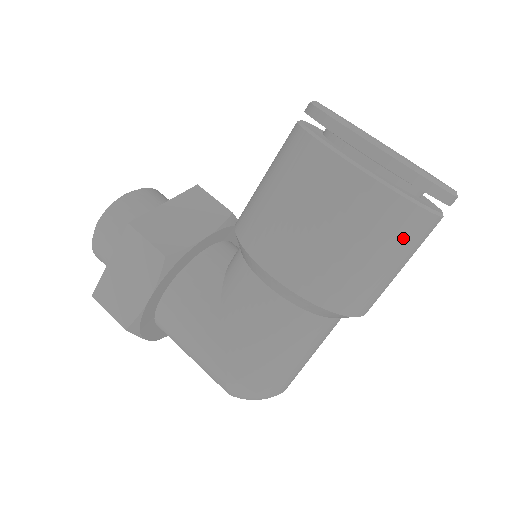
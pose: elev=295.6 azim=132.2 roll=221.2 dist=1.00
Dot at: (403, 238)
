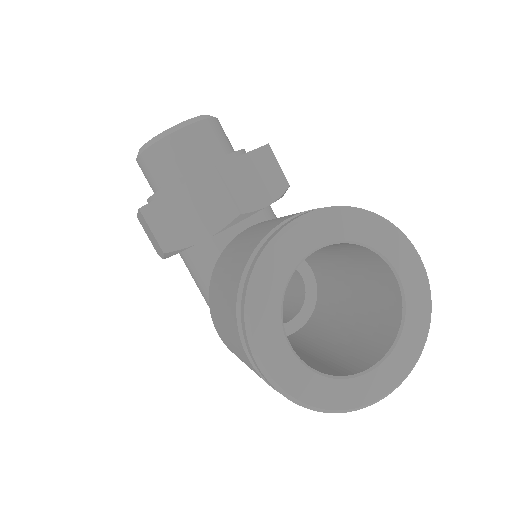
Dot at: occluded
